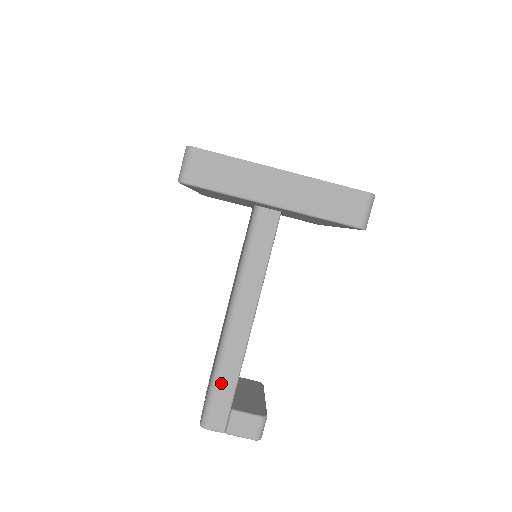
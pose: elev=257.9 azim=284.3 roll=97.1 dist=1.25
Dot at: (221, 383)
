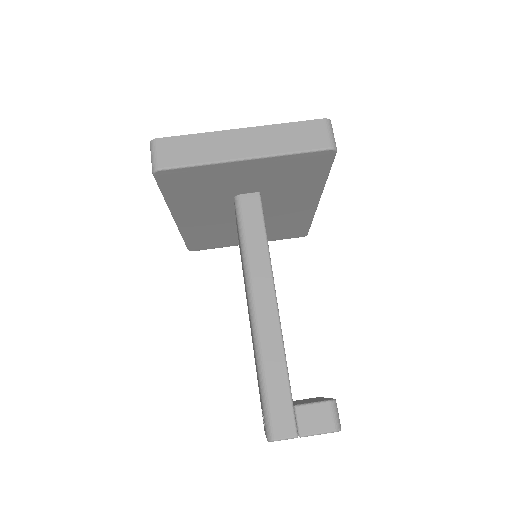
Dot at: (271, 379)
